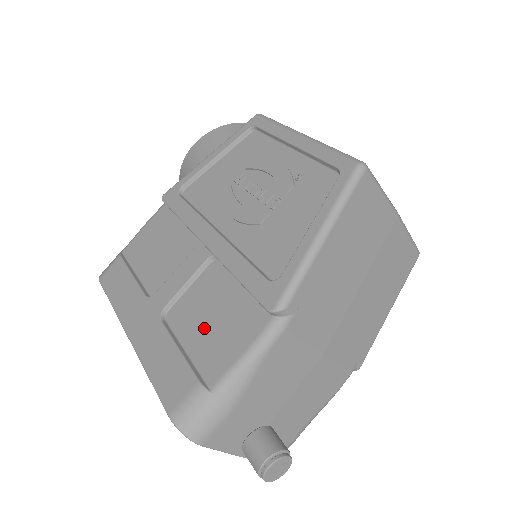
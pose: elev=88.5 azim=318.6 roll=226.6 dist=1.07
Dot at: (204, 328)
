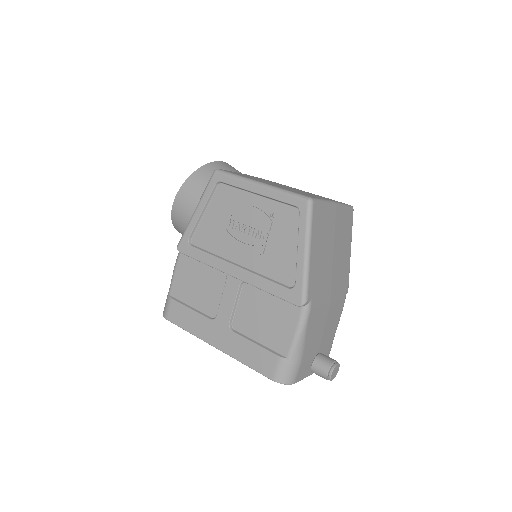
Dot at: (263, 326)
